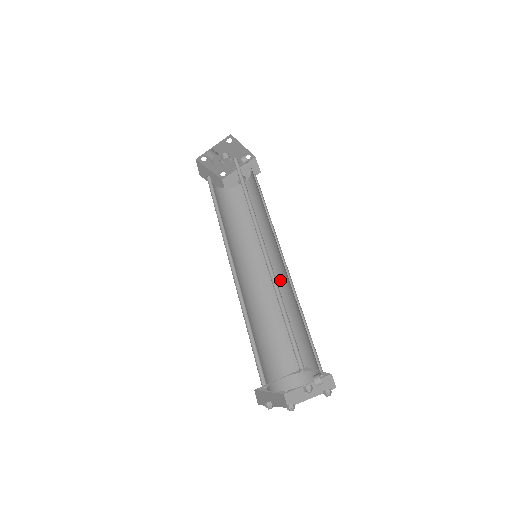
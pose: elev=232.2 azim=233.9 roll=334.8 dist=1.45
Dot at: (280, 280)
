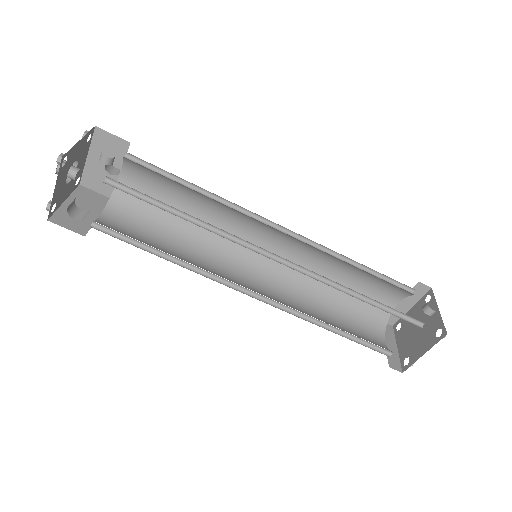
Dot at: (292, 245)
